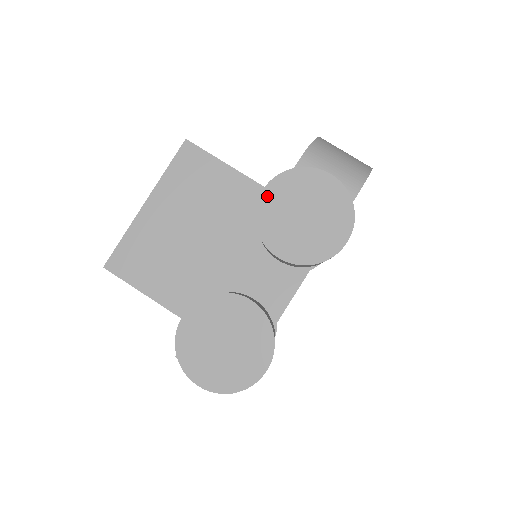
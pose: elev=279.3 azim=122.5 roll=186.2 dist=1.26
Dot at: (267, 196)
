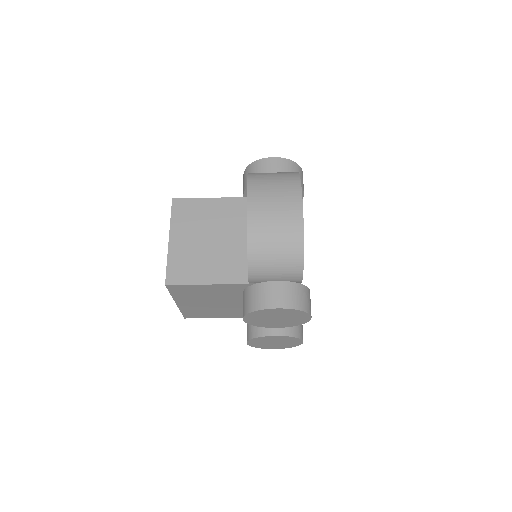
Dot at: (248, 320)
